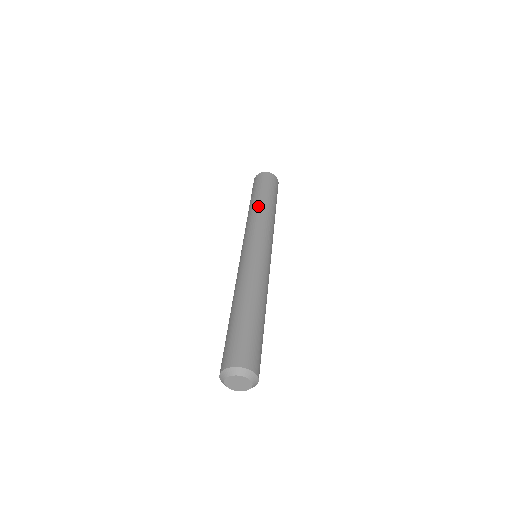
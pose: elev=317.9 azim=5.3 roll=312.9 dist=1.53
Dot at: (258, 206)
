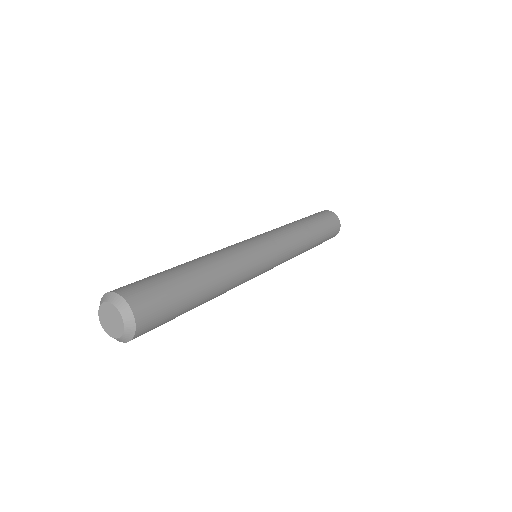
Dot at: occluded
